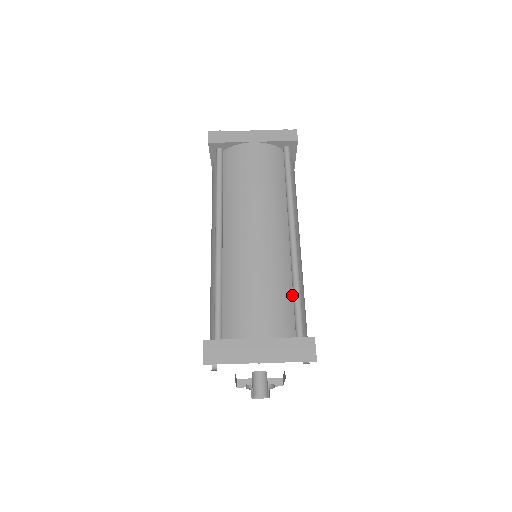
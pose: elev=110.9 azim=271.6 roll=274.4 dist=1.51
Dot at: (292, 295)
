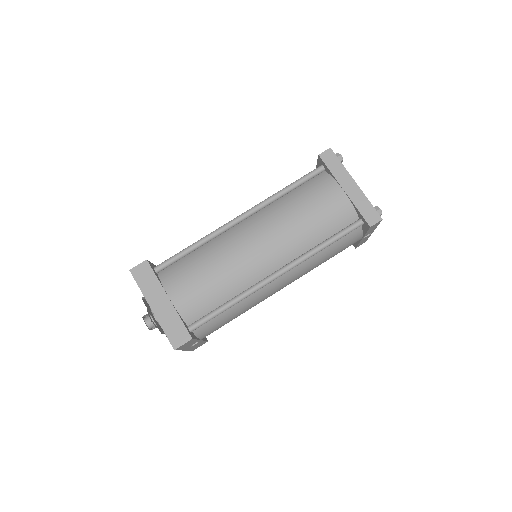
Dot at: (223, 303)
